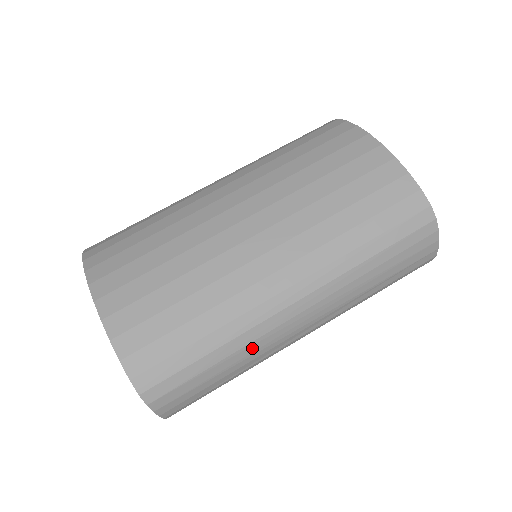
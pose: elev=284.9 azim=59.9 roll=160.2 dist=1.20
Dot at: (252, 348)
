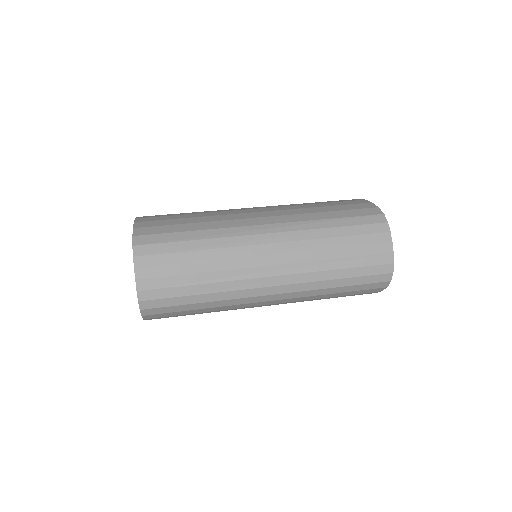
Dot at: (224, 254)
